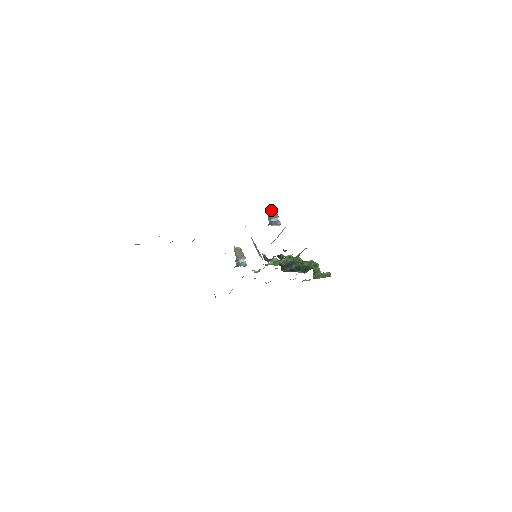
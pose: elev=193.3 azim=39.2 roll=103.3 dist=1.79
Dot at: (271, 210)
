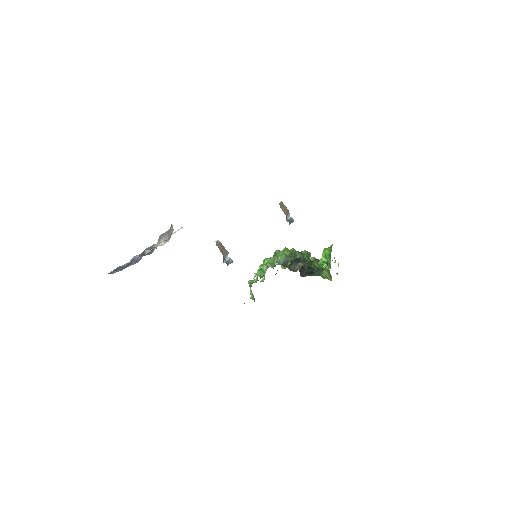
Dot at: (282, 205)
